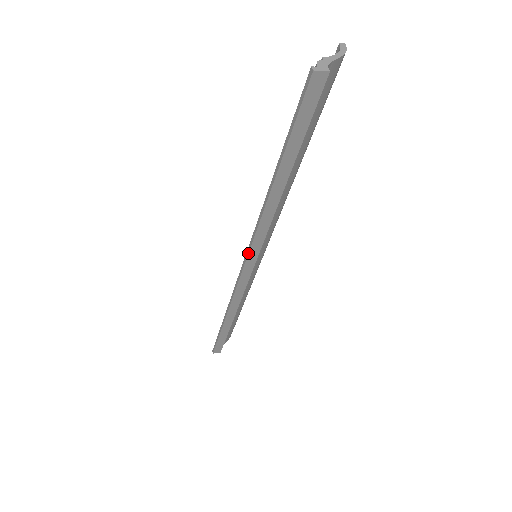
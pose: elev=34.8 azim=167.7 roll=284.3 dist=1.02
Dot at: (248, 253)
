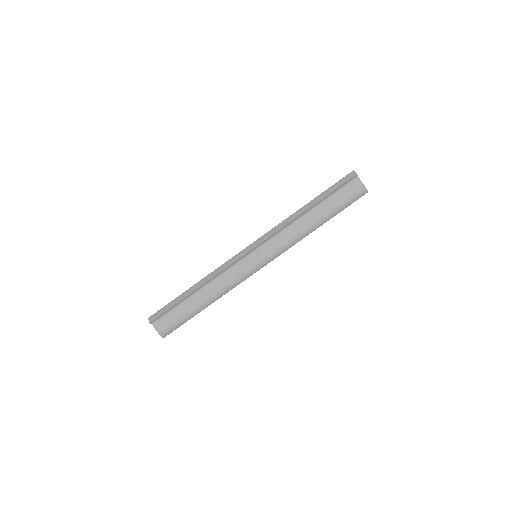
Dot at: (261, 236)
